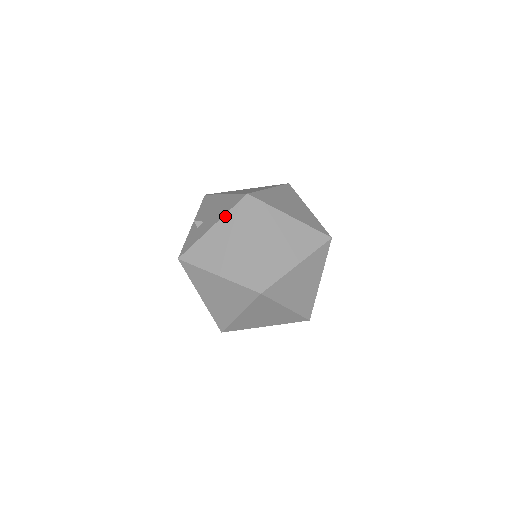
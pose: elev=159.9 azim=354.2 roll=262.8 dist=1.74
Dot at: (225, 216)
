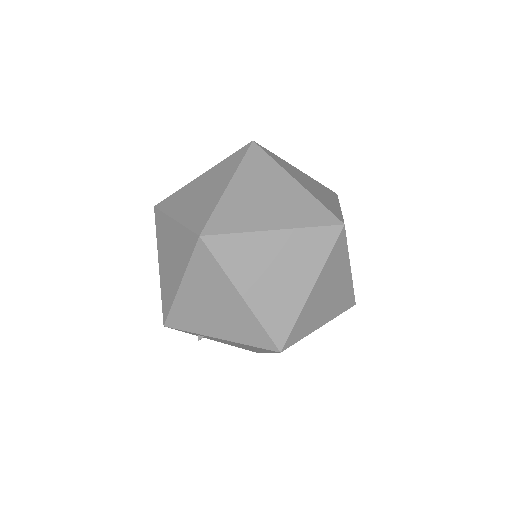
Dot at: (219, 163)
